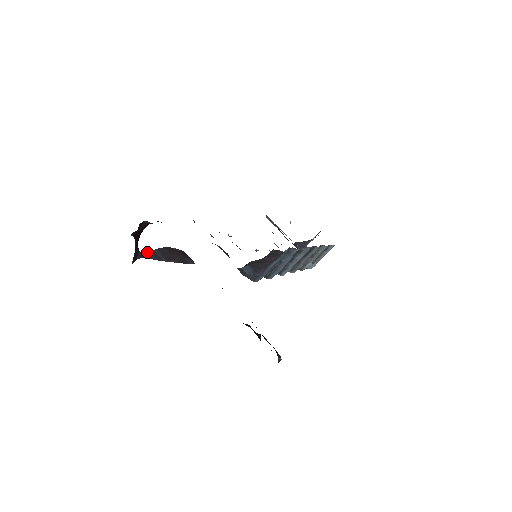
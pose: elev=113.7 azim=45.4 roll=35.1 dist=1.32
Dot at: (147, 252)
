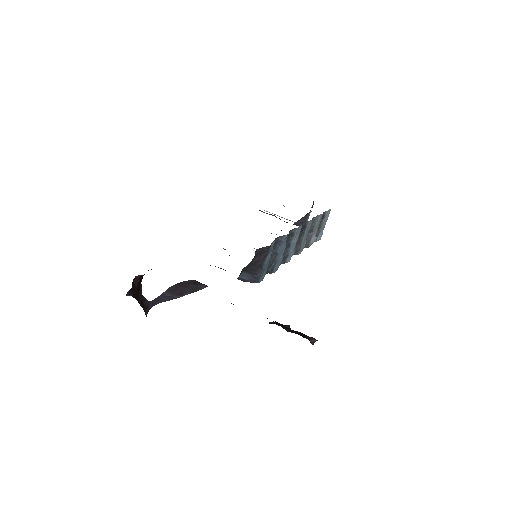
Dot at: (157, 298)
